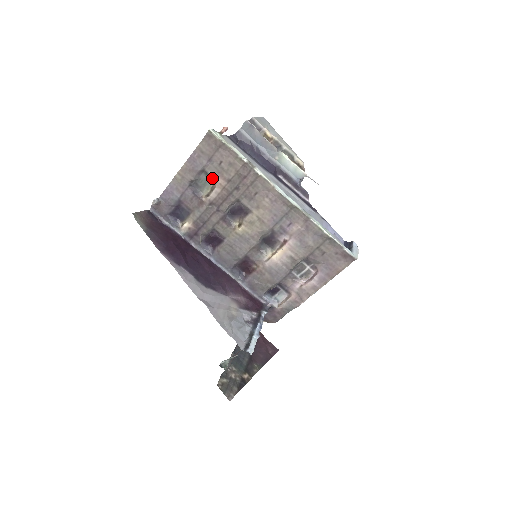
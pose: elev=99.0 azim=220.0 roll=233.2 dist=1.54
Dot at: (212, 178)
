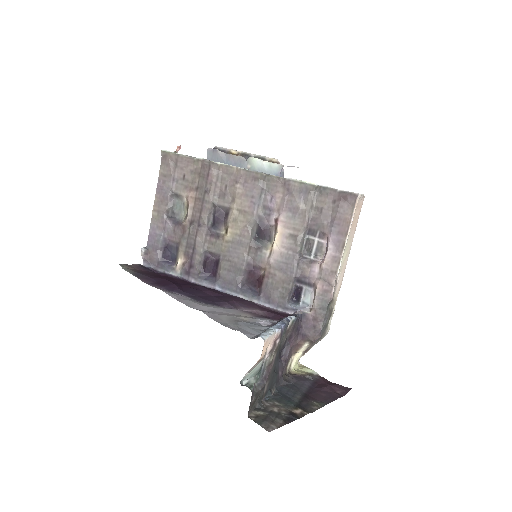
Dot at: (183, 197)
